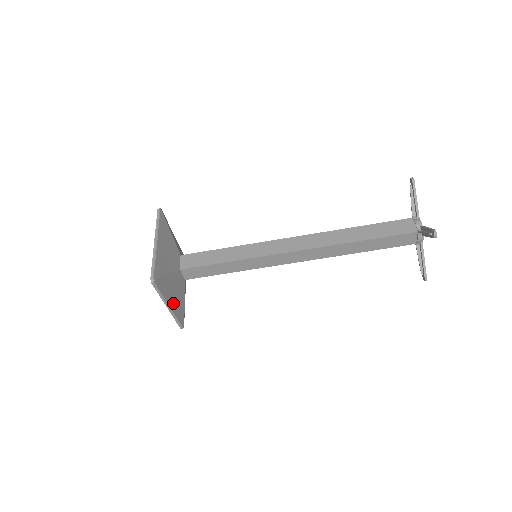
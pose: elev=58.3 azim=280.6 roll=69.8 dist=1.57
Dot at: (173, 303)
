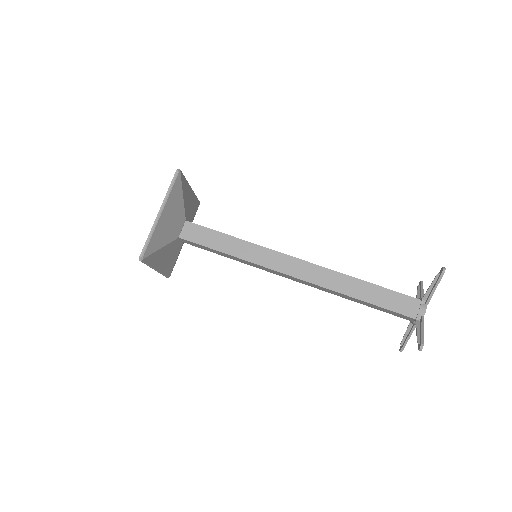
Dot at: (163, 220)
